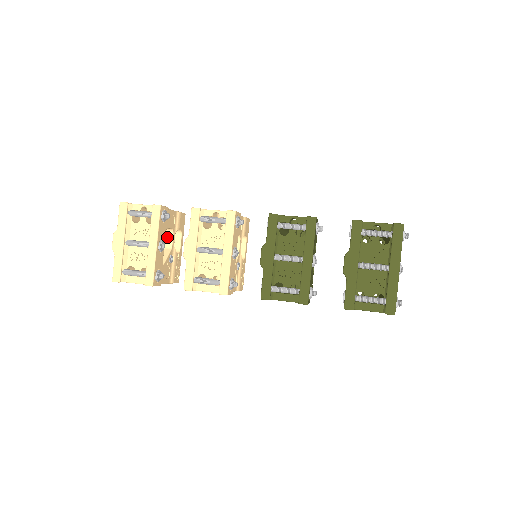
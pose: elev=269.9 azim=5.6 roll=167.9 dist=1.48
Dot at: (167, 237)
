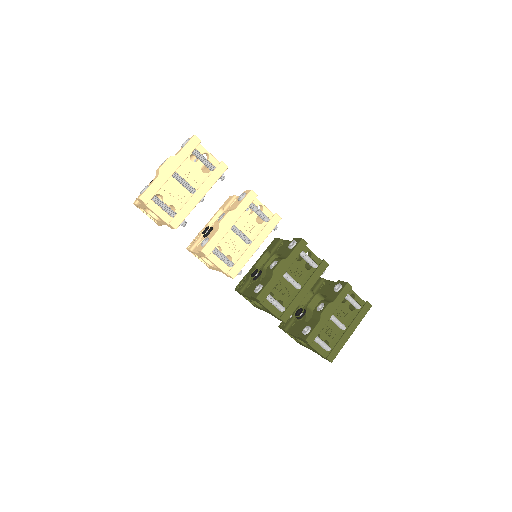
Dot at: occluded
